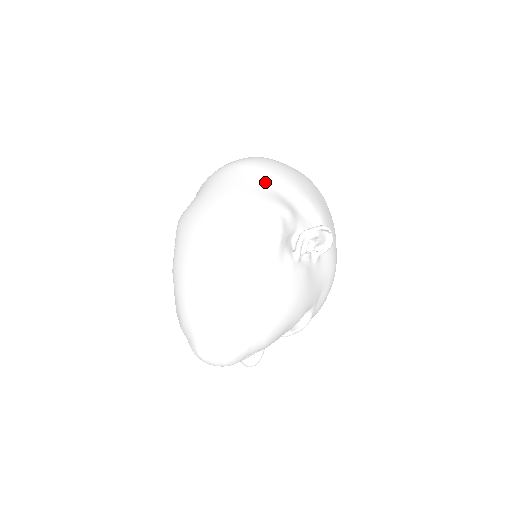
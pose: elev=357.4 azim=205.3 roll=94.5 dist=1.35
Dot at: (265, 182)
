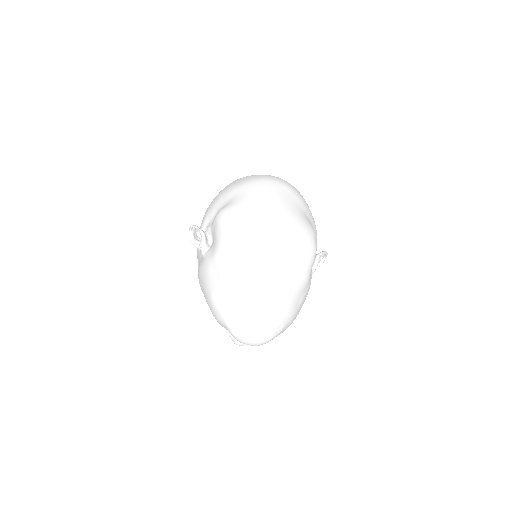
Dot at: (301, 207)
